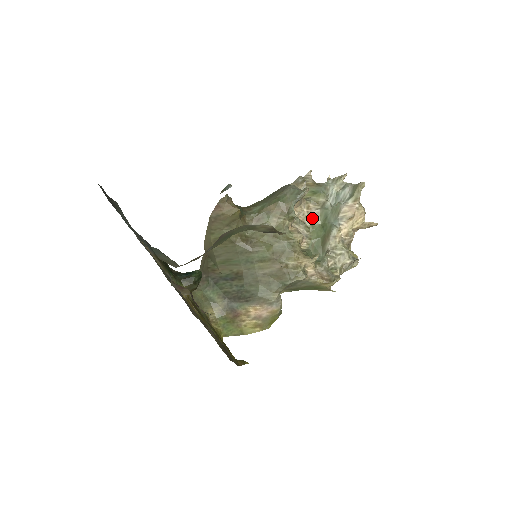
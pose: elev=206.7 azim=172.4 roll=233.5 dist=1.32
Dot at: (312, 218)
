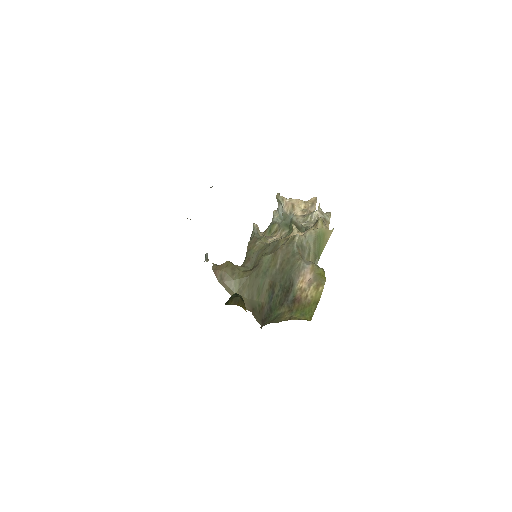
Dot at: (282, 235)
